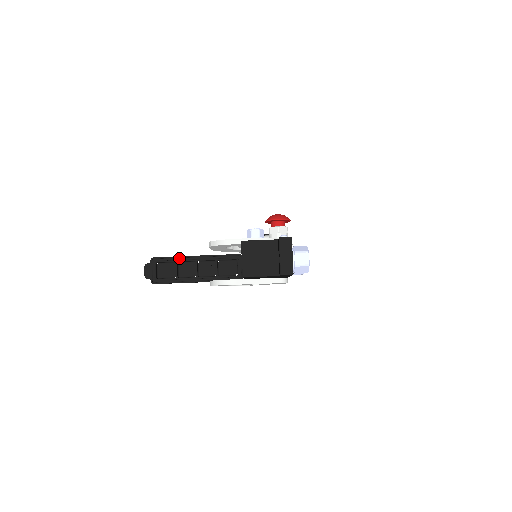
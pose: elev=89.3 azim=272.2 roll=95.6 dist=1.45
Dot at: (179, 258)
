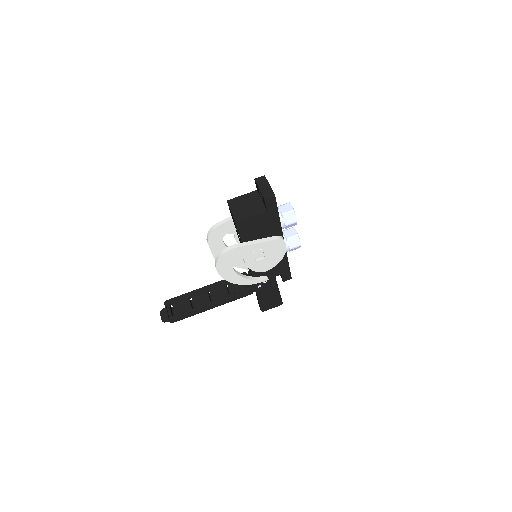
Dot at: (190, 294)
